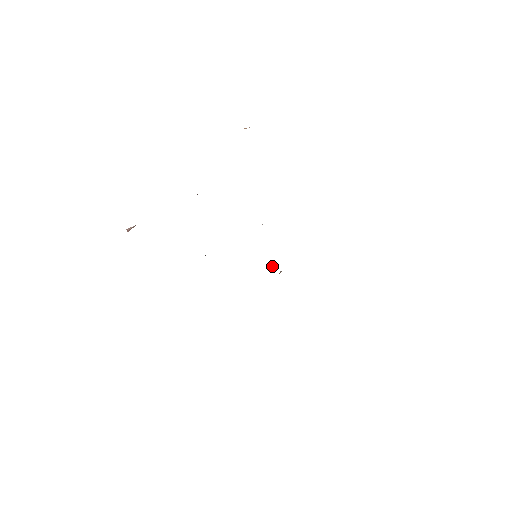
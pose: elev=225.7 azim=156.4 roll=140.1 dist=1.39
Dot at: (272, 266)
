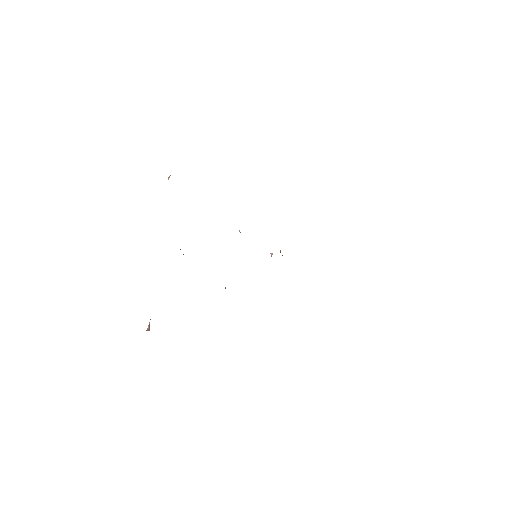
Dot at: (270, 253)
